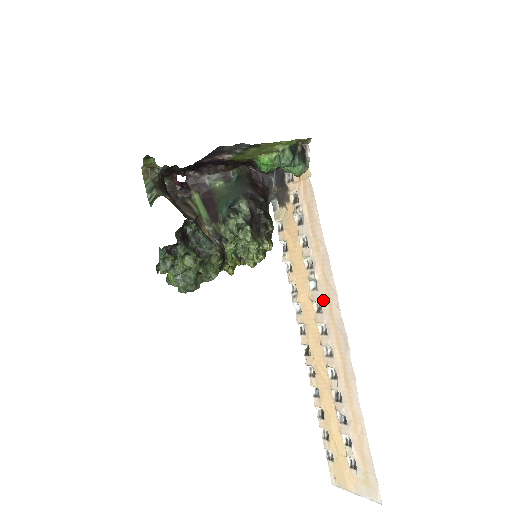
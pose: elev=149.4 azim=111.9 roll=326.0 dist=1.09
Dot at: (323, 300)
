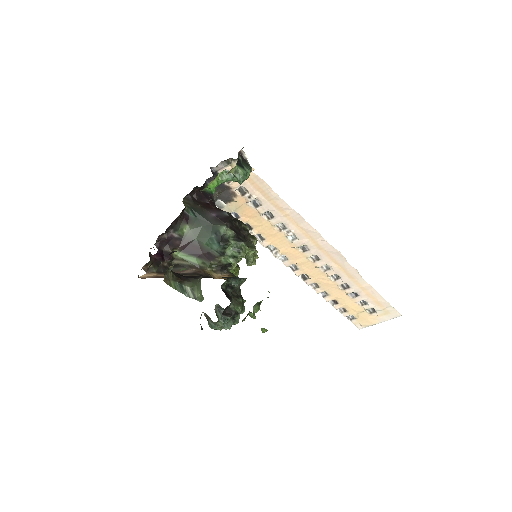
Dot at: (307, 243)
